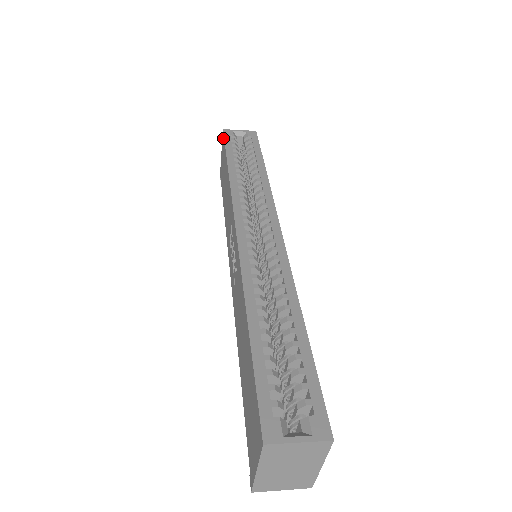
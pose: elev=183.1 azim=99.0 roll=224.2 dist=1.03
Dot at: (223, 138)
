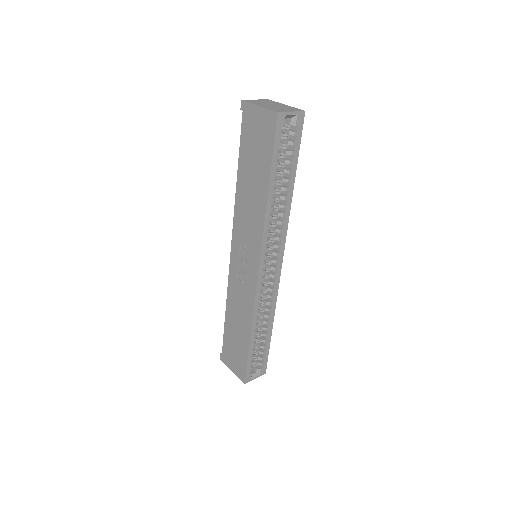
Dot at: (273, 127)
